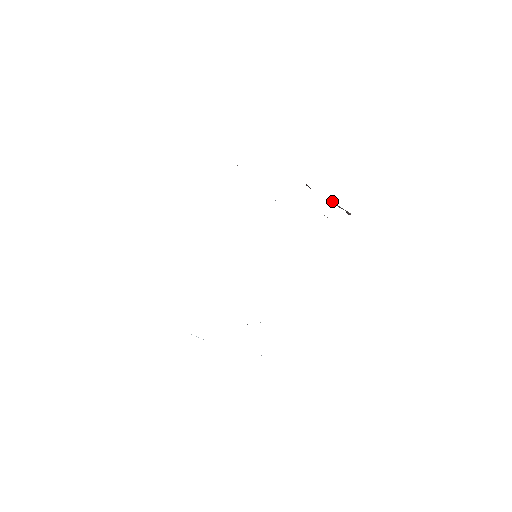
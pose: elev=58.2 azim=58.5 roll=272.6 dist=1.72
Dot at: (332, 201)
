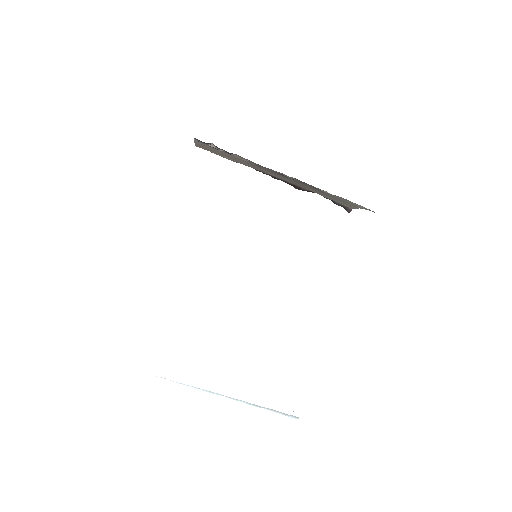
Dot at: (327, 198)
